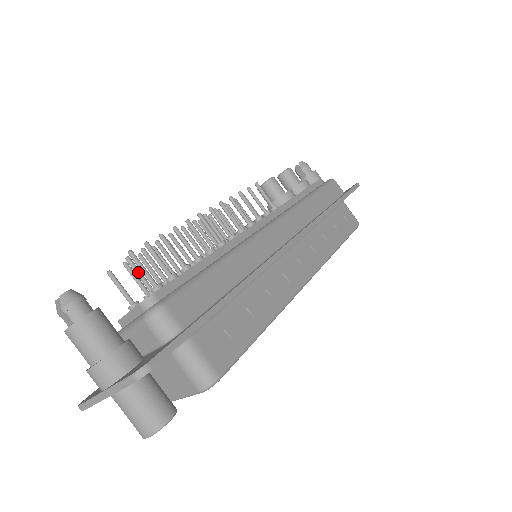
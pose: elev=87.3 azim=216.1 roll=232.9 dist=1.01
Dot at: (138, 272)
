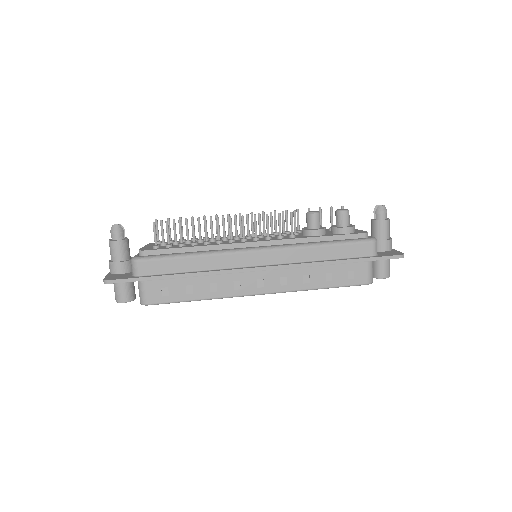
Dot at: (161, 231)
